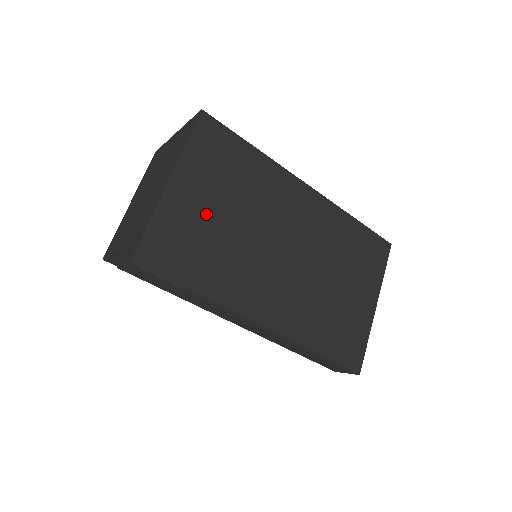
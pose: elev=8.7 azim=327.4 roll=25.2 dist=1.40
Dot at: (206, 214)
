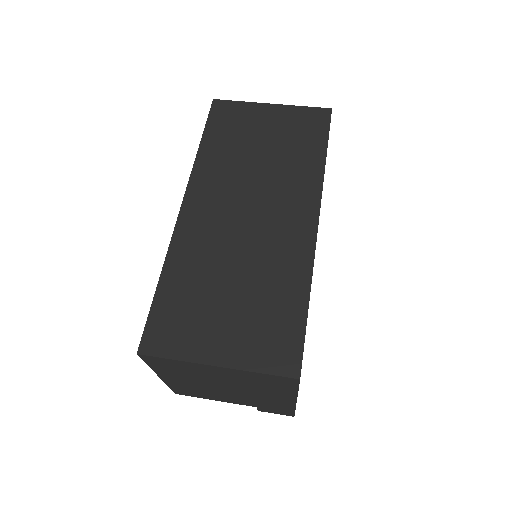
Dot at: occluded
